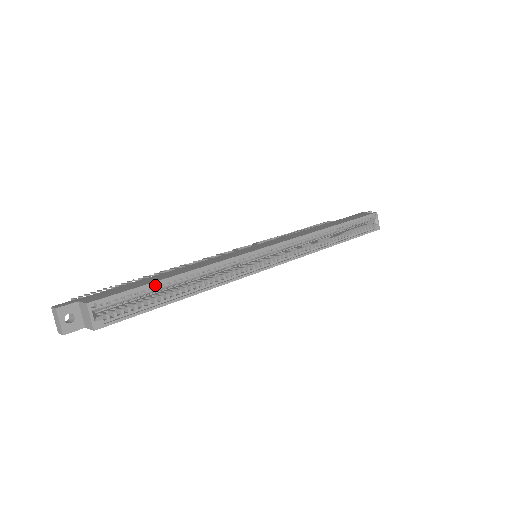
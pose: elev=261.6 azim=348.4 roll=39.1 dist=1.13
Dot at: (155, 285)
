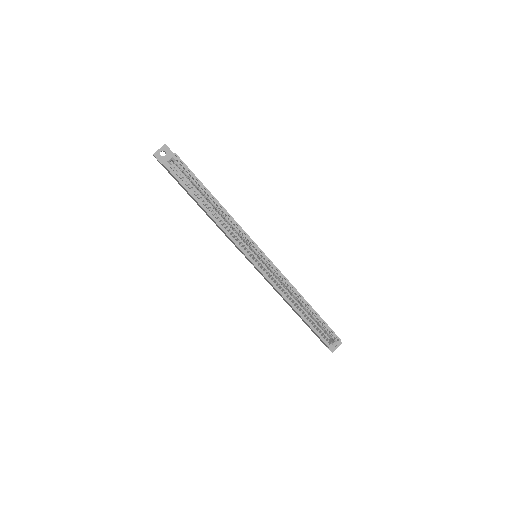
Dot at: (203, 188)
